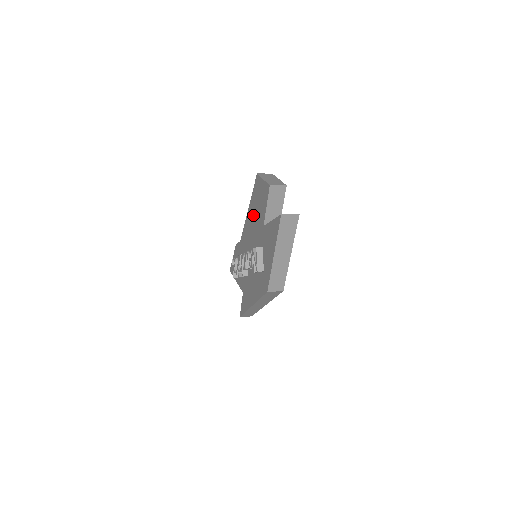
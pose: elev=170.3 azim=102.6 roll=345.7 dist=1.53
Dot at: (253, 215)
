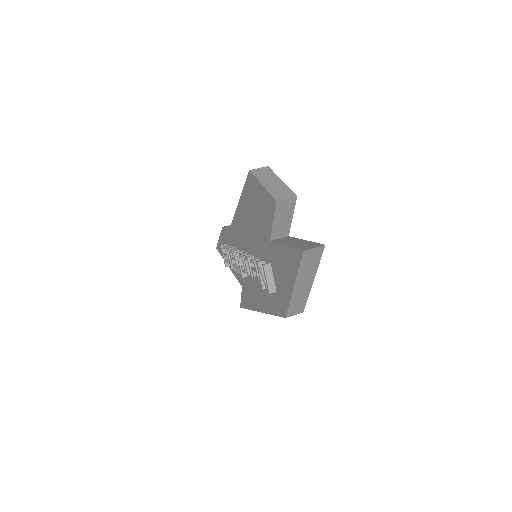
Dot at: (249, 216)
